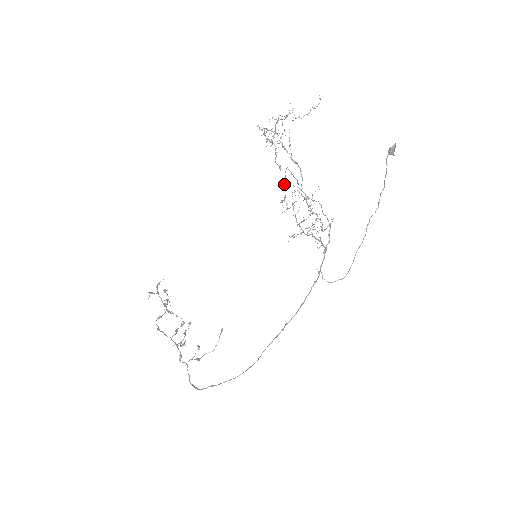
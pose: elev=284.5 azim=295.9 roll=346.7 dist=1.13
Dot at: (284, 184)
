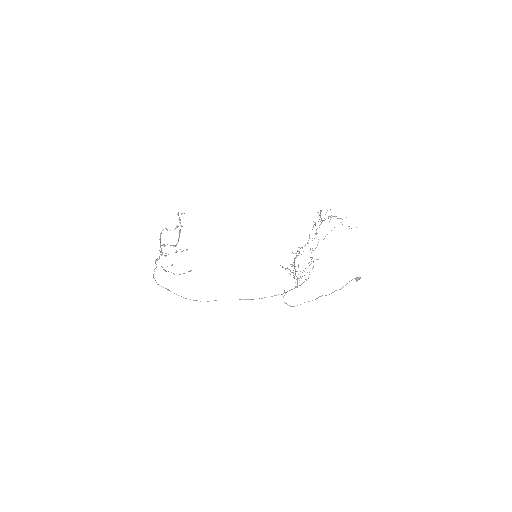
Dot at: occluded
